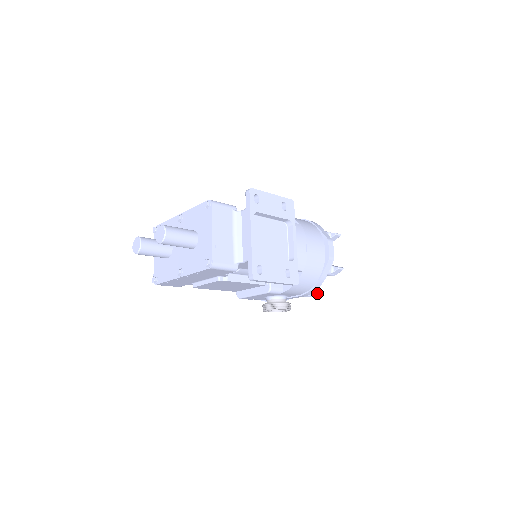
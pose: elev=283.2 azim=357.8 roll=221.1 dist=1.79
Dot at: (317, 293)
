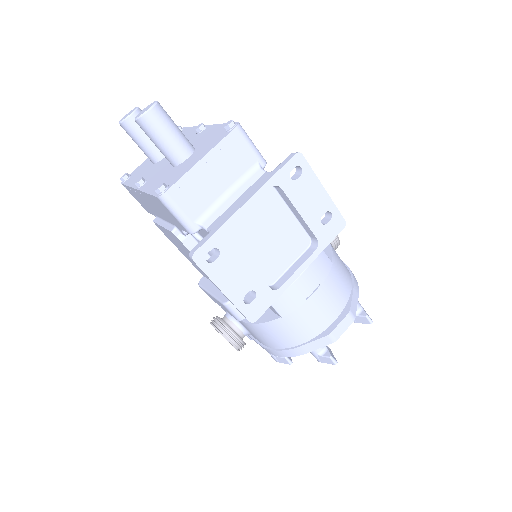
Dot at: (285, 362)
